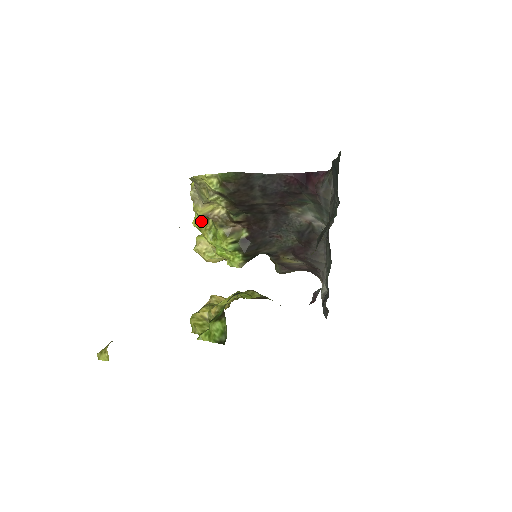
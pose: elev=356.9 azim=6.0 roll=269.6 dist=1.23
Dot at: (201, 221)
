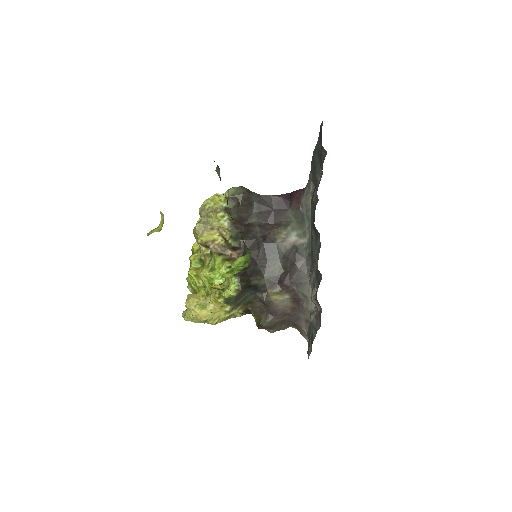
Dot at: (197, 268)
